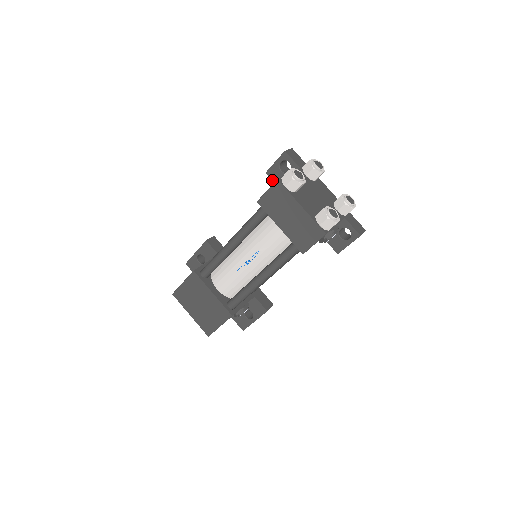
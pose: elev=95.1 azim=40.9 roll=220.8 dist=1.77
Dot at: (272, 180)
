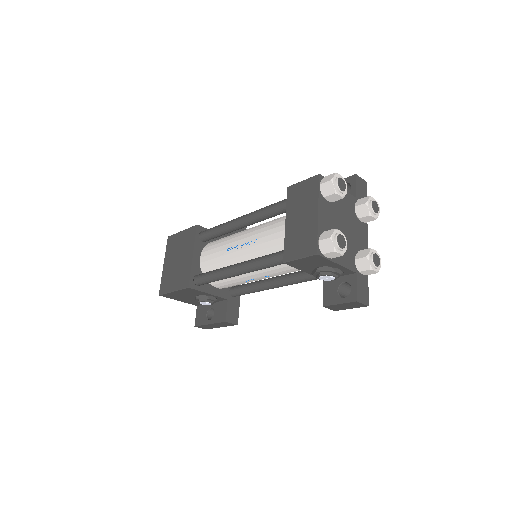
Dot at: occluded
